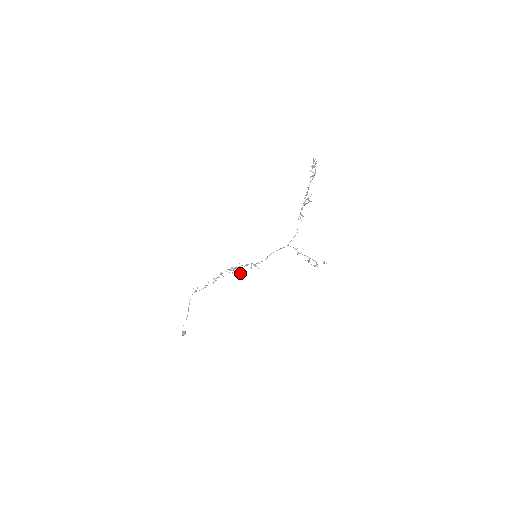
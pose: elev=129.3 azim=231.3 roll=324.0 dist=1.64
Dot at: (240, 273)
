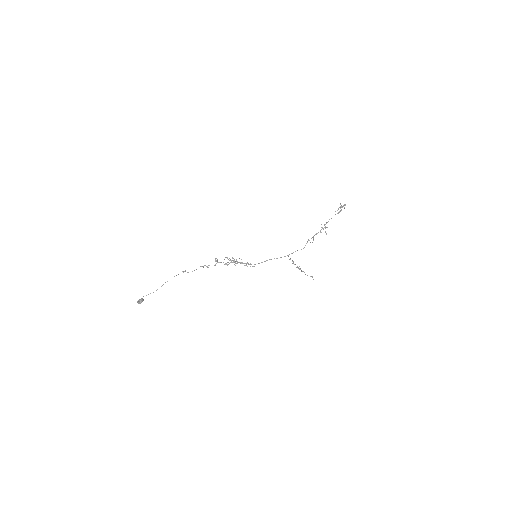
Dot at: (234, 261)
